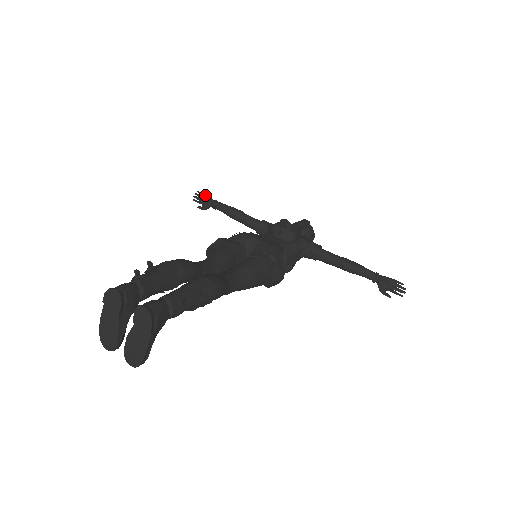
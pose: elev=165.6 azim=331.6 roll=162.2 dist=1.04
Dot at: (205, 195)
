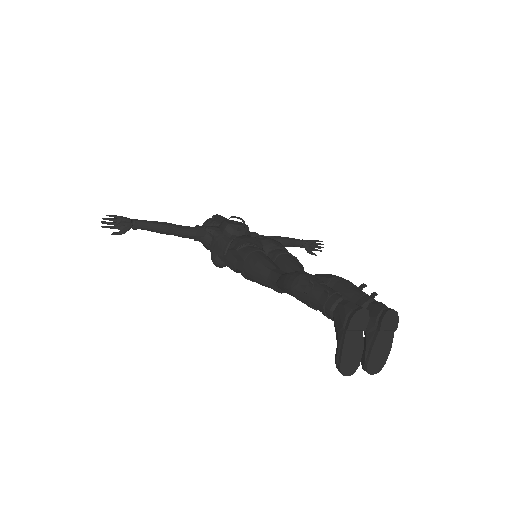
Dot at: (121, 217)
